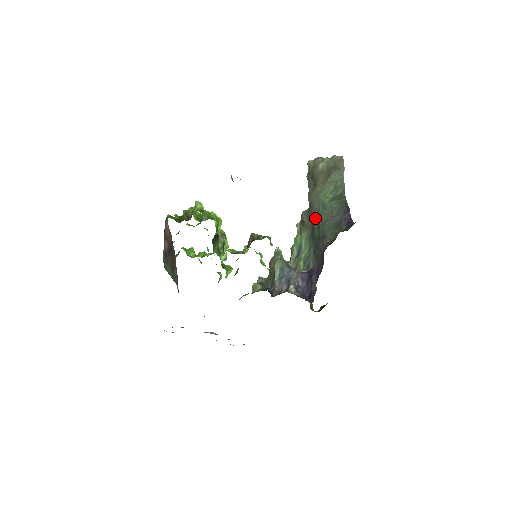
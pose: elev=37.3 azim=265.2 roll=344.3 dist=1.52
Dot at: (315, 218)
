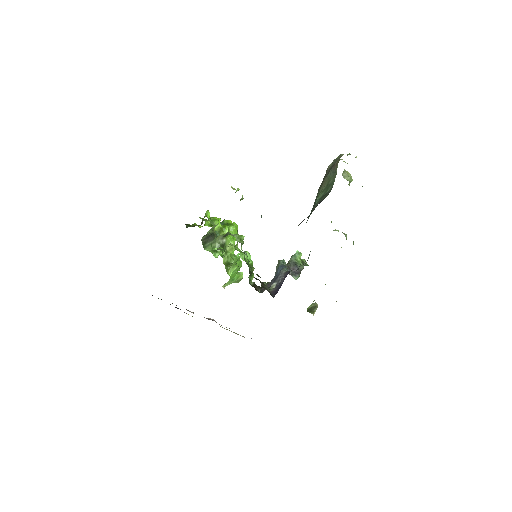
Dot at: occluded
